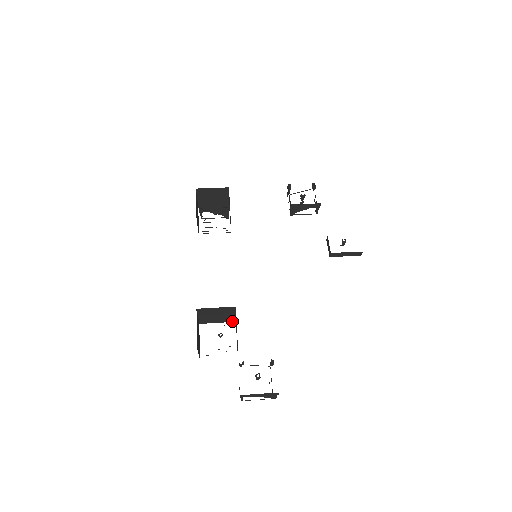
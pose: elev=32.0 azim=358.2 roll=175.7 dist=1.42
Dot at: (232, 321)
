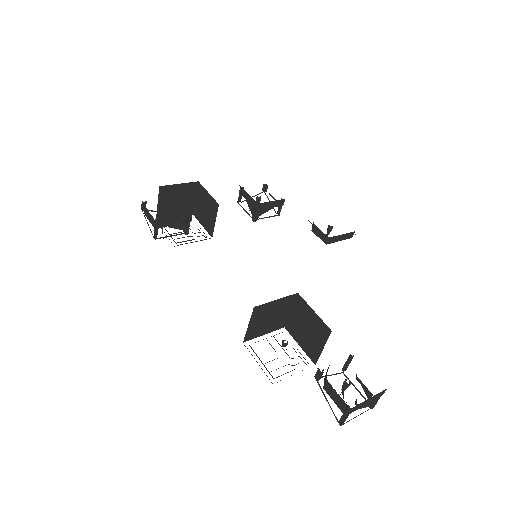
Dot at: (280, 327)
